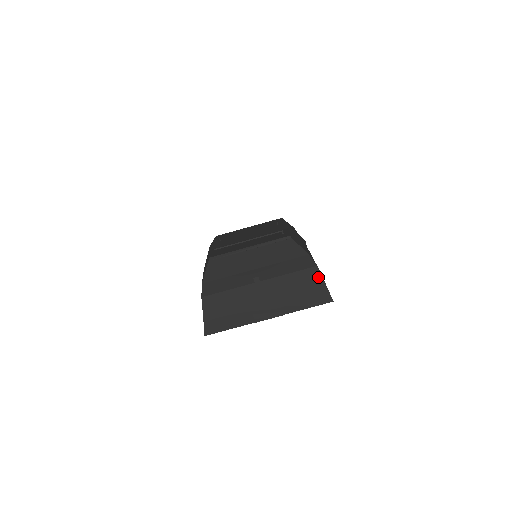
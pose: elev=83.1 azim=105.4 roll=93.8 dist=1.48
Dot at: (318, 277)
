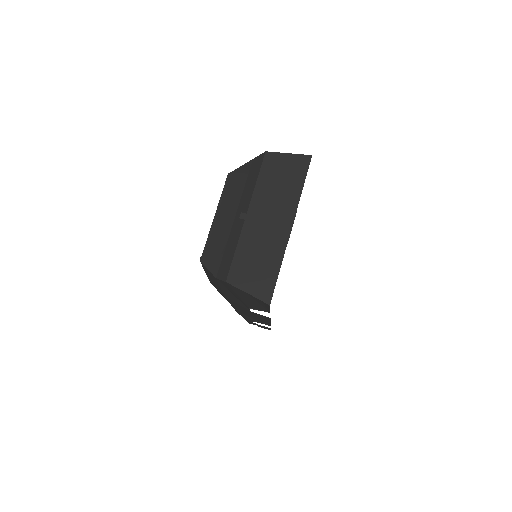
Dot at: (277, 157)
